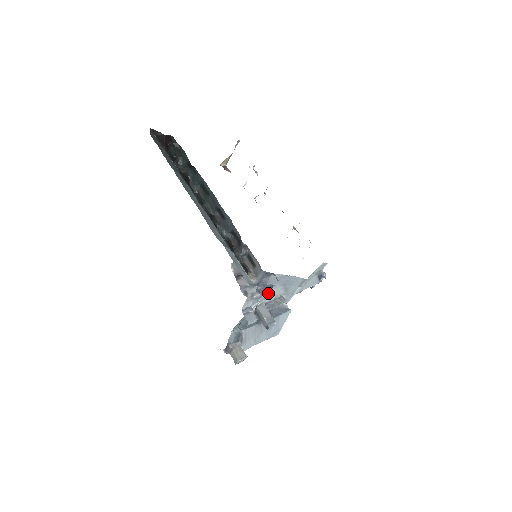
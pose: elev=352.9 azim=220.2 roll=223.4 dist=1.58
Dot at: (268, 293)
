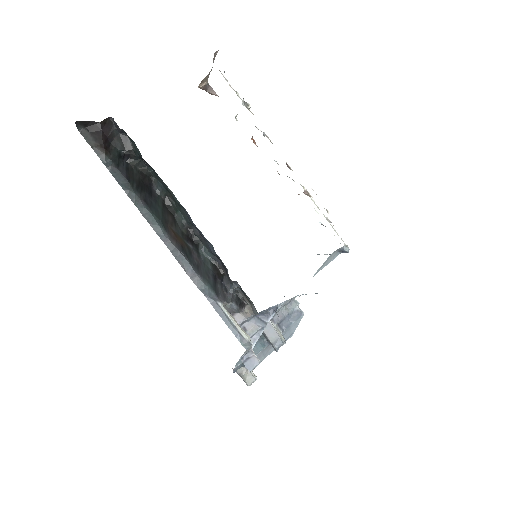
Dot at: (272, 317)
